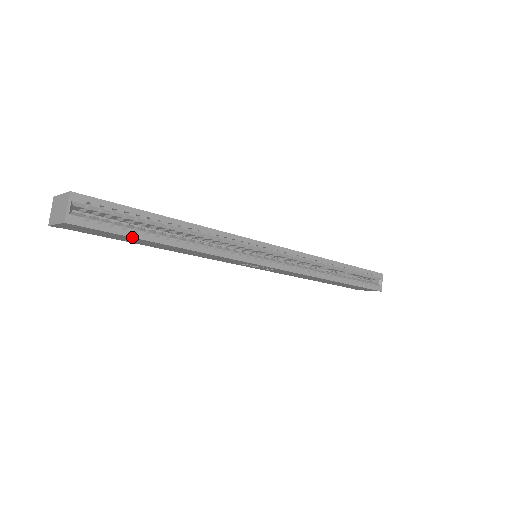
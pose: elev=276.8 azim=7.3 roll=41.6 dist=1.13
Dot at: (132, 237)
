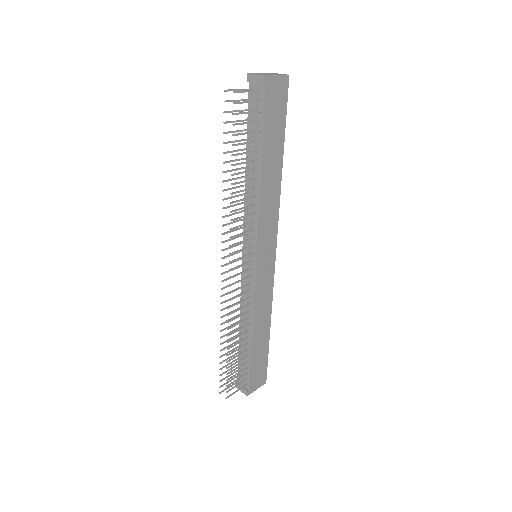
Dot at: (285, 127)
